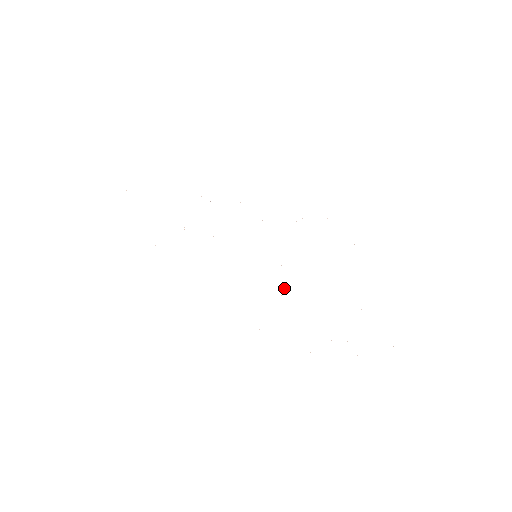
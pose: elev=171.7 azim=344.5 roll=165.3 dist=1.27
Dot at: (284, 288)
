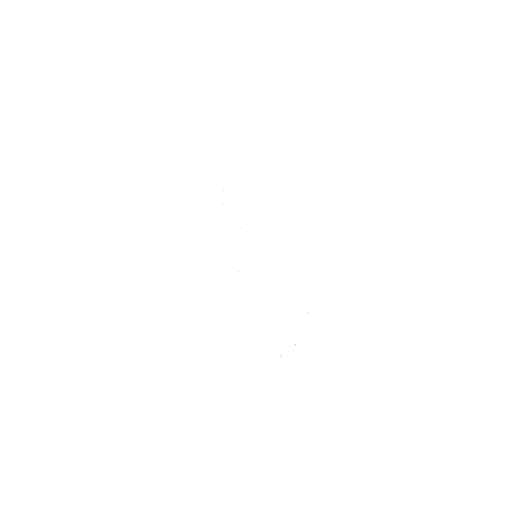
Dot at: occluded
